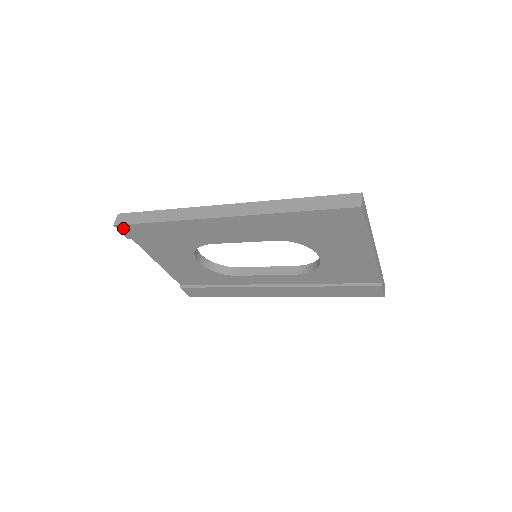
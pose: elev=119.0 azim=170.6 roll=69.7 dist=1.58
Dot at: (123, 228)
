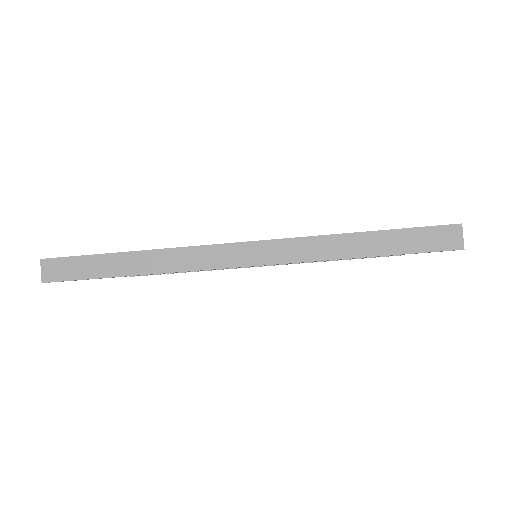
Dot at: occluded
